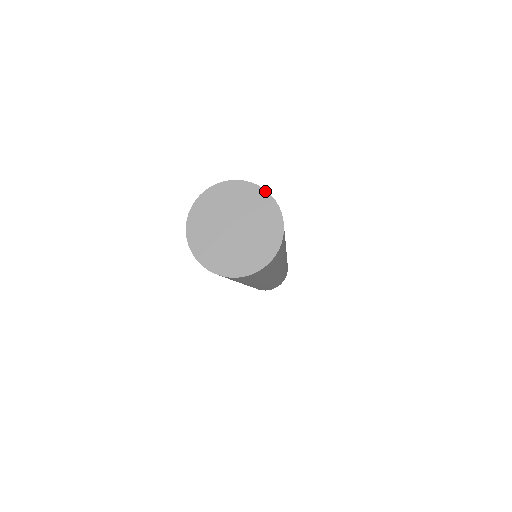
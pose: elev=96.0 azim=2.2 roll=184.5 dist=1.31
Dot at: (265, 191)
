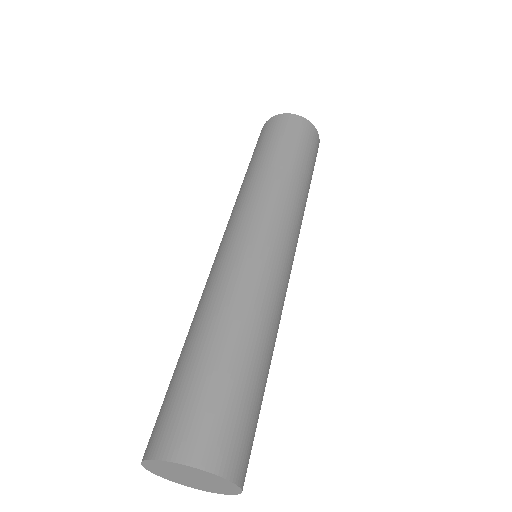
Dot at: (183, 465)
